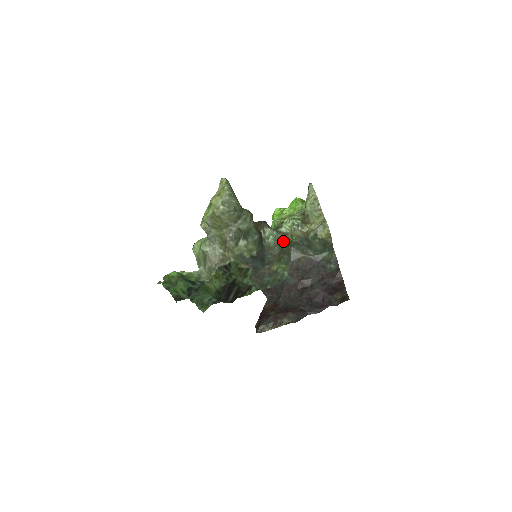
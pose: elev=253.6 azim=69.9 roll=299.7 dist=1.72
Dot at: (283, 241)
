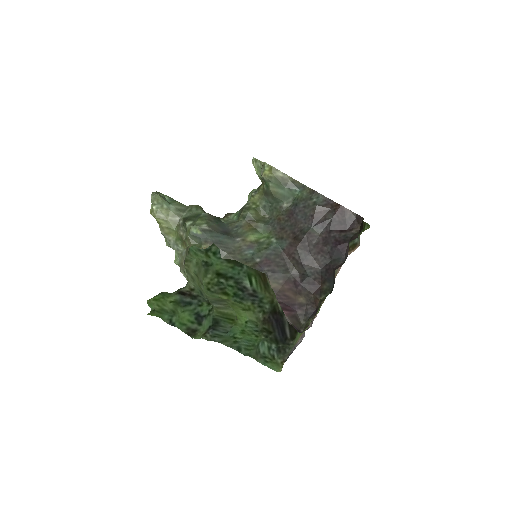
Dot at: (244, 210)
